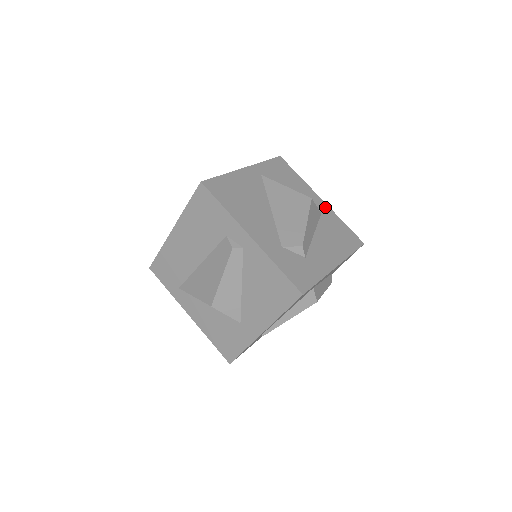
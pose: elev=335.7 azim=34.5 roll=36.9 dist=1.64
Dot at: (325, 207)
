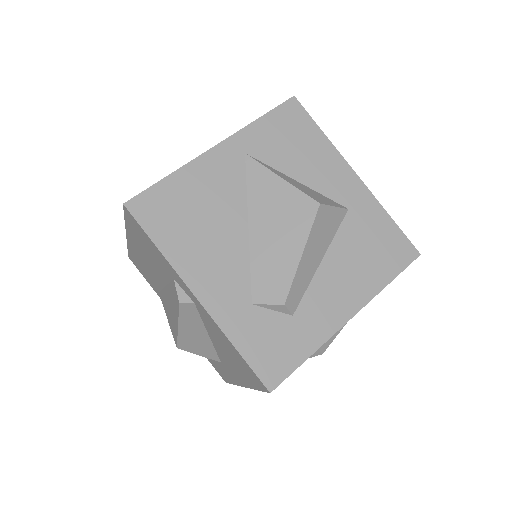
Dot at: (360, 192)
